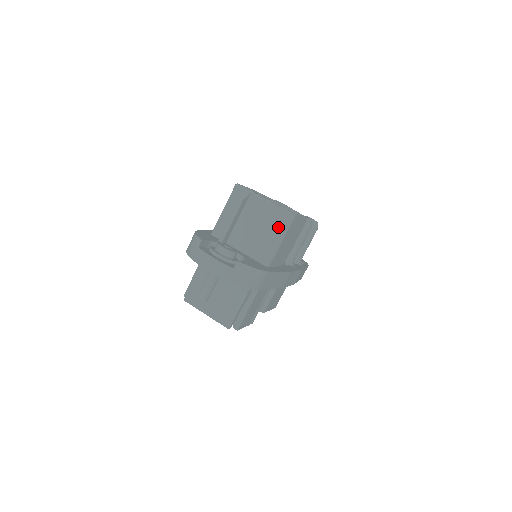
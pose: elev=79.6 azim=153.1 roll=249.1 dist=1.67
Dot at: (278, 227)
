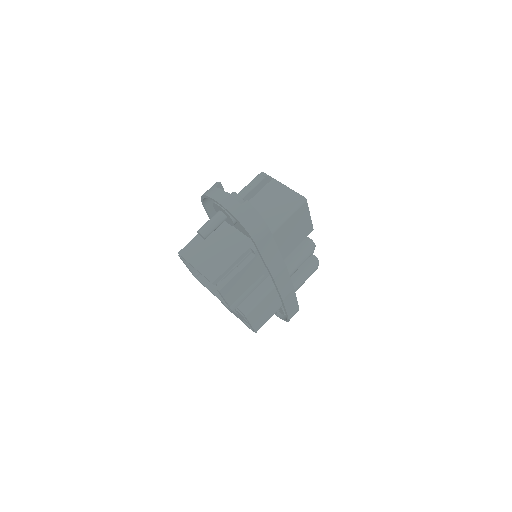
Dot at: (288, 205)
